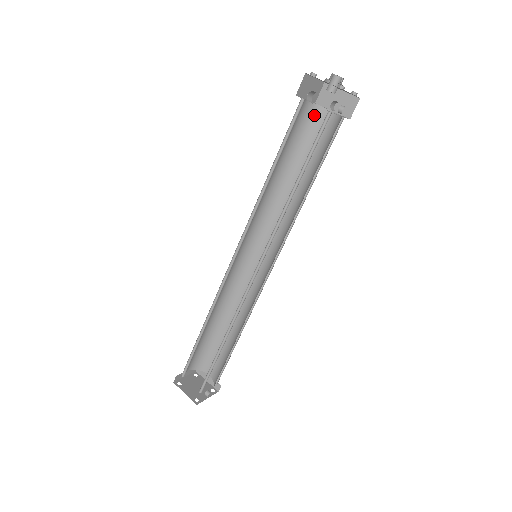
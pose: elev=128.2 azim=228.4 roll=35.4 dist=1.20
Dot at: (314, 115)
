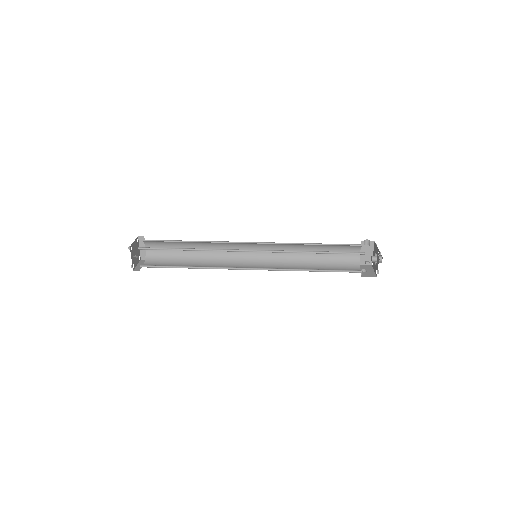
Dot at: (353, 263)
